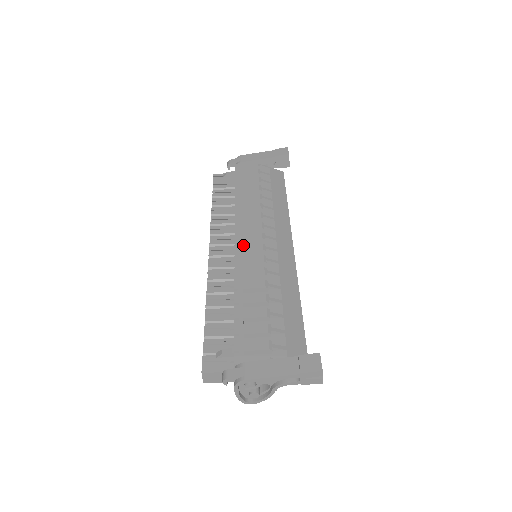
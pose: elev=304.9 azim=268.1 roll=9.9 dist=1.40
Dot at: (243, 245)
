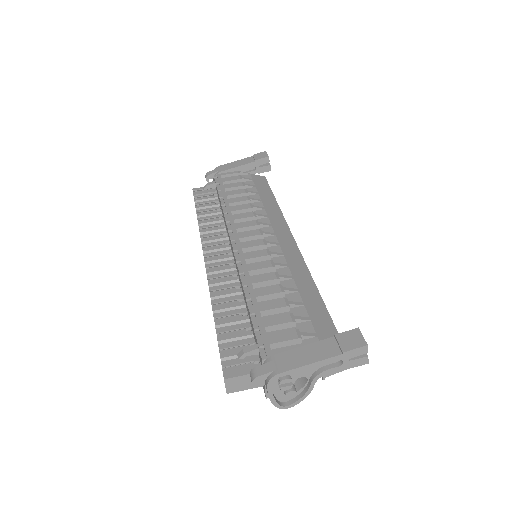
Dot at: (241, 243)
